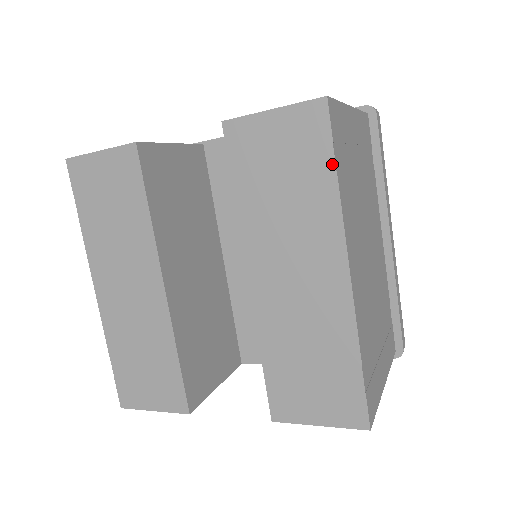
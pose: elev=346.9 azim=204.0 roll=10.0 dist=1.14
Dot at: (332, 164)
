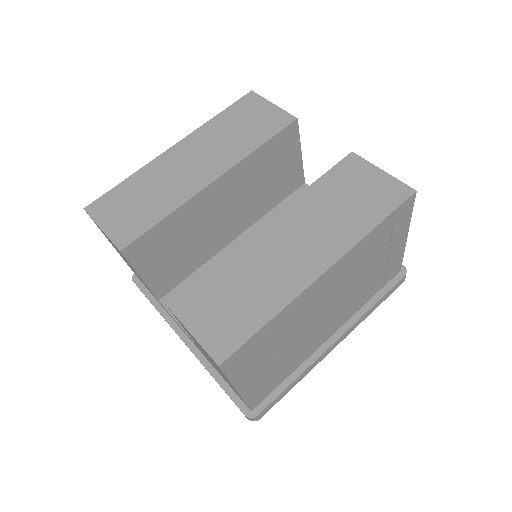
Dot at: (383, 217)
